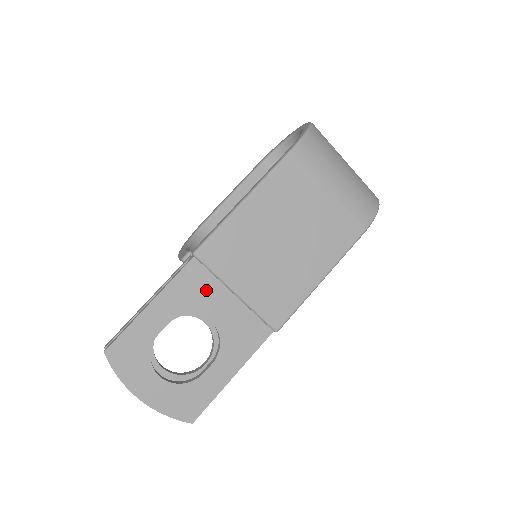
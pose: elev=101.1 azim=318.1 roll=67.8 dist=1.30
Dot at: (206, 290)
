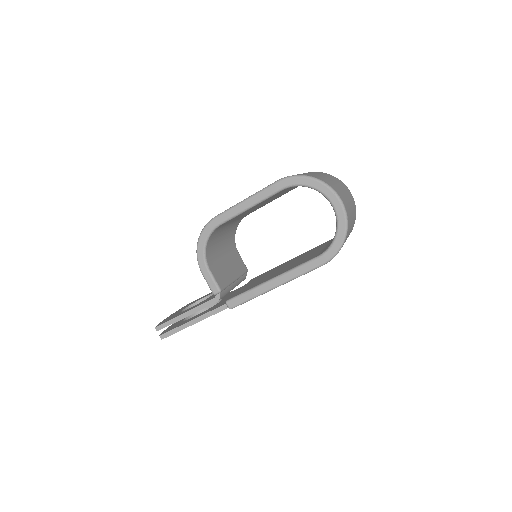
Dot at: occluded
